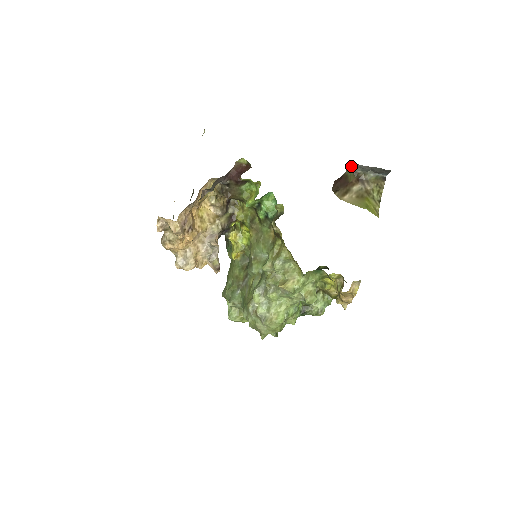
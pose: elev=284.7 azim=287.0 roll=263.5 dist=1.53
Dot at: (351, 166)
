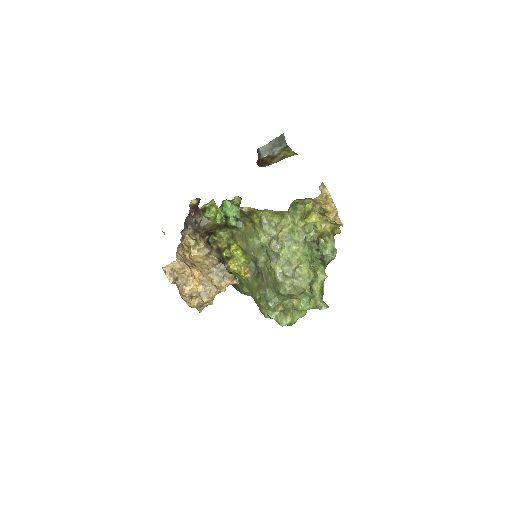
Dot at: (260, 154)
